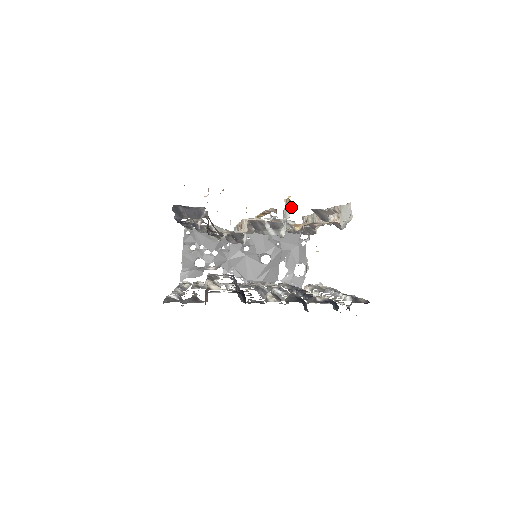
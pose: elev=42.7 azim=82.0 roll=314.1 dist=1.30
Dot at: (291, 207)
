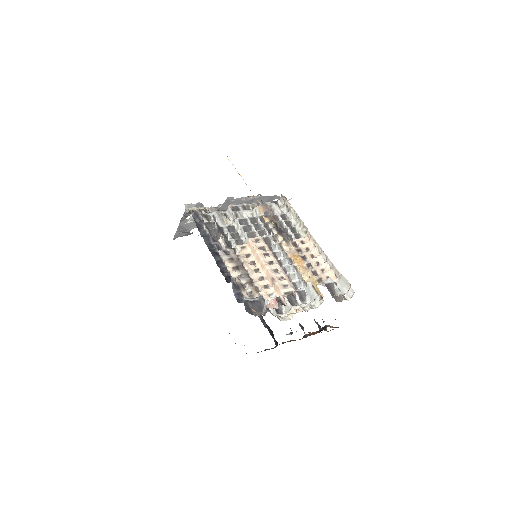
Dot at: (322, 302)
